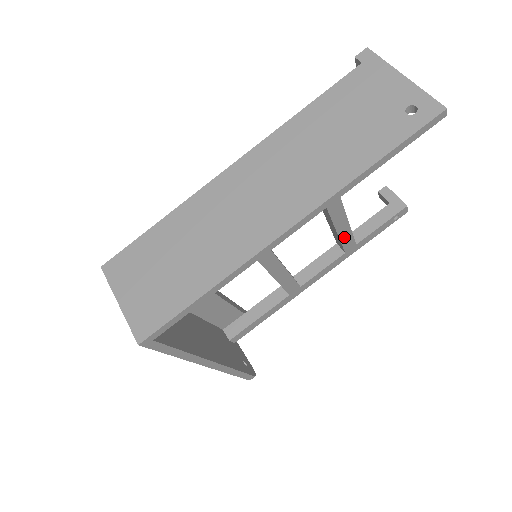
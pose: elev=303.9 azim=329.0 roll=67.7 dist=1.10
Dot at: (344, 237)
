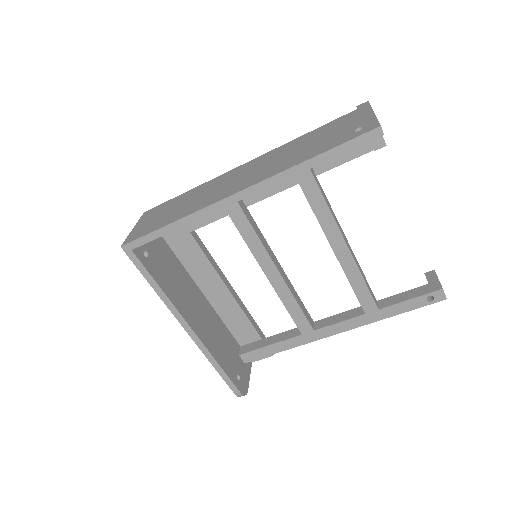
Dot at: (358, 288)
